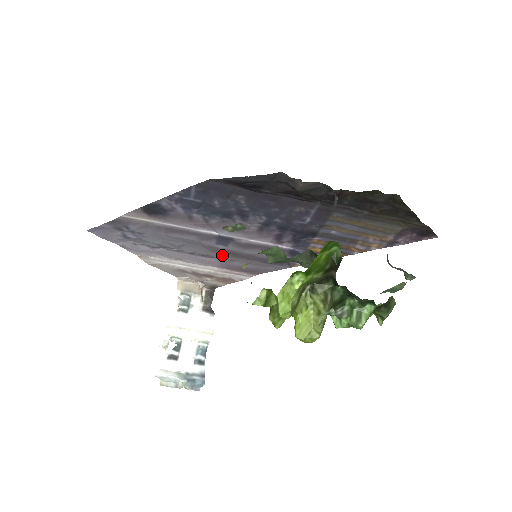
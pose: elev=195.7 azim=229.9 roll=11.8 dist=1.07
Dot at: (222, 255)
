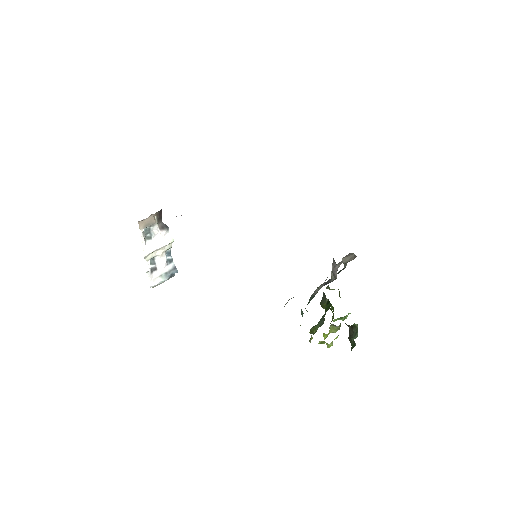
Dot at: occluded
